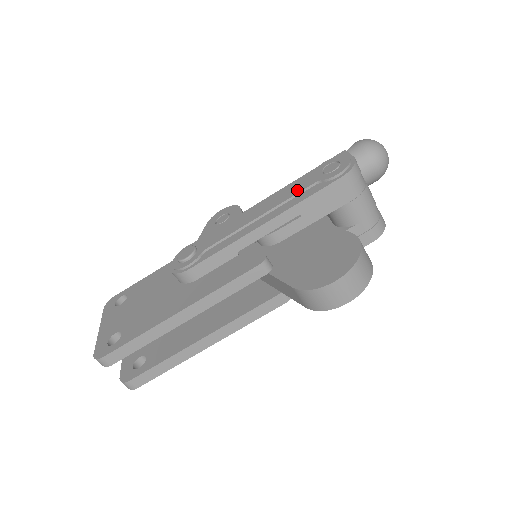
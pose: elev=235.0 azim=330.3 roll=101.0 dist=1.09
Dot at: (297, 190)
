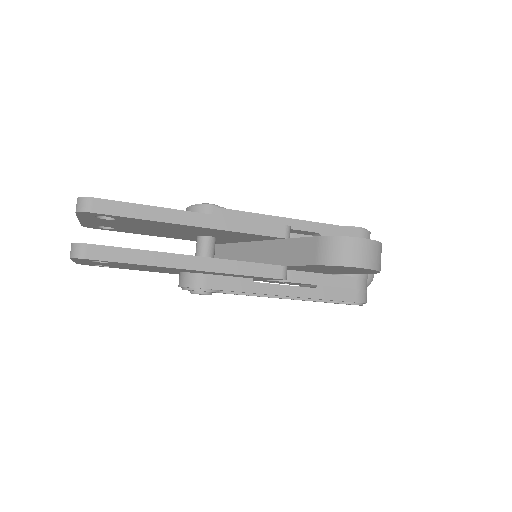
Dot at: occluded
